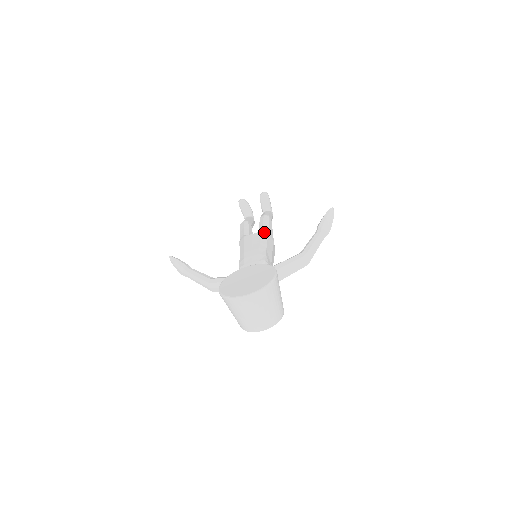
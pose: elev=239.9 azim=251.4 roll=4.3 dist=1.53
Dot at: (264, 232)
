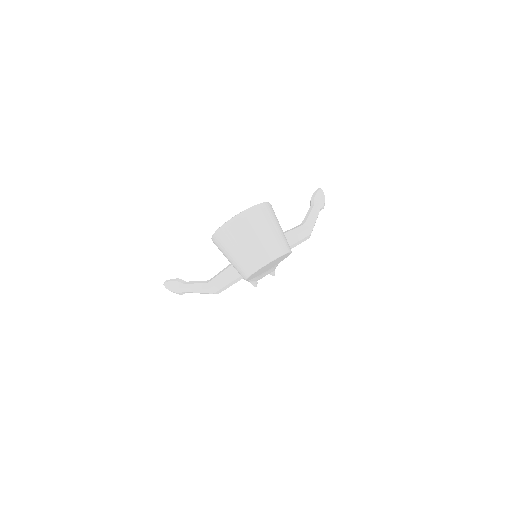
Dot at: occluded
